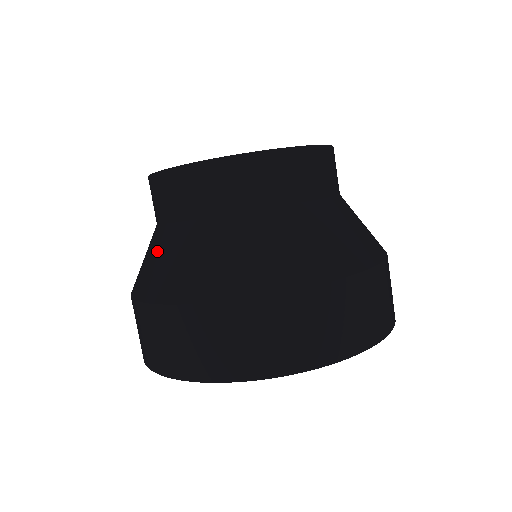
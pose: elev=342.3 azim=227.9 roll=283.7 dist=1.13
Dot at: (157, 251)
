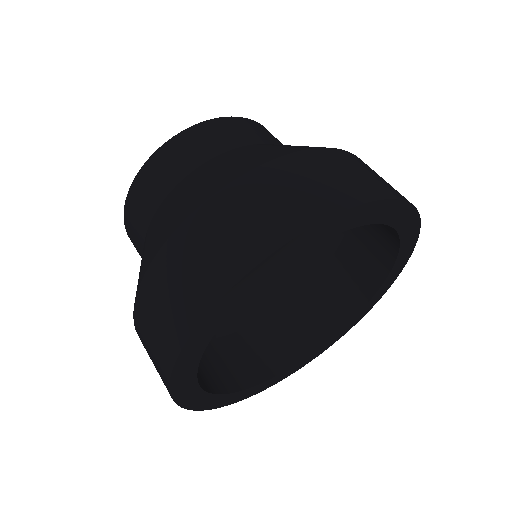
Dot at: (174, 202)
